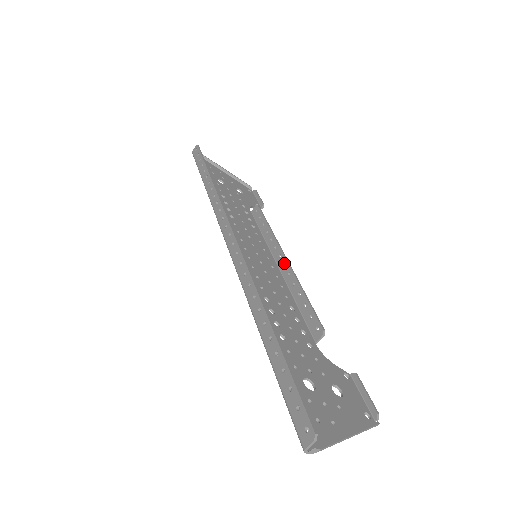
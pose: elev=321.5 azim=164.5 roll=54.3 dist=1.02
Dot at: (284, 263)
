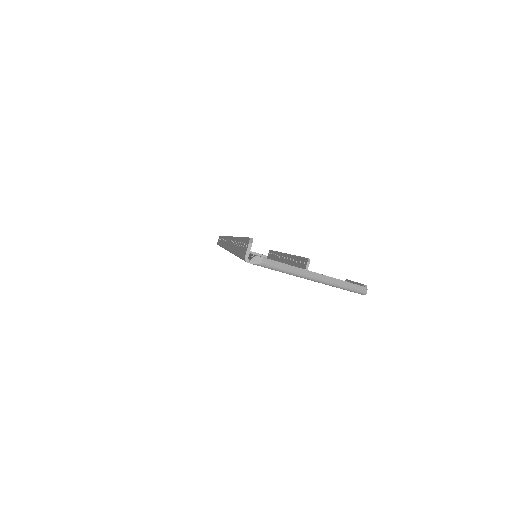
Dot at: (284, 257)
